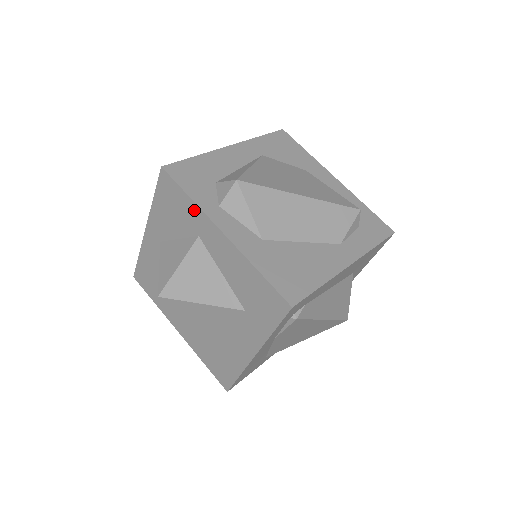
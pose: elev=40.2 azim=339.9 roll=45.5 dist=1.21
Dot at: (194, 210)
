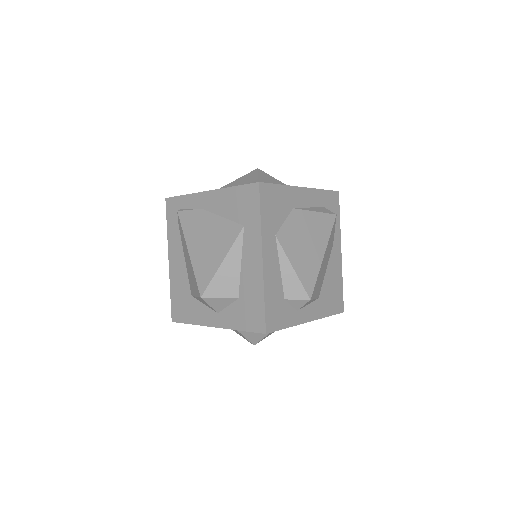
Dot at: occluded
